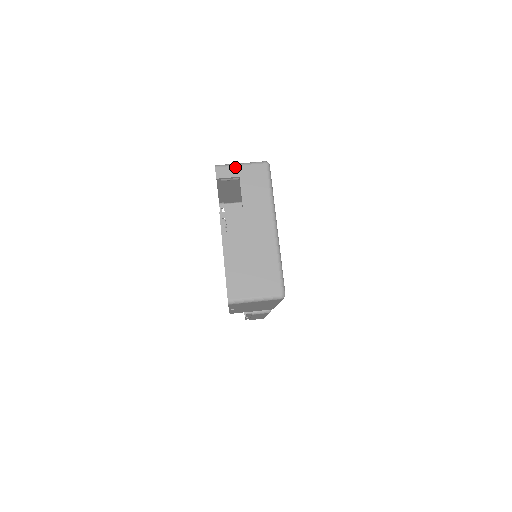
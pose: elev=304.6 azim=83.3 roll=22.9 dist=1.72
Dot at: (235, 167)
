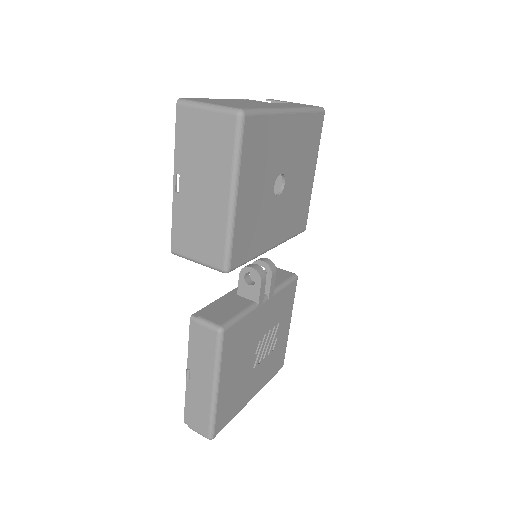
Dot at: (290, 102)
